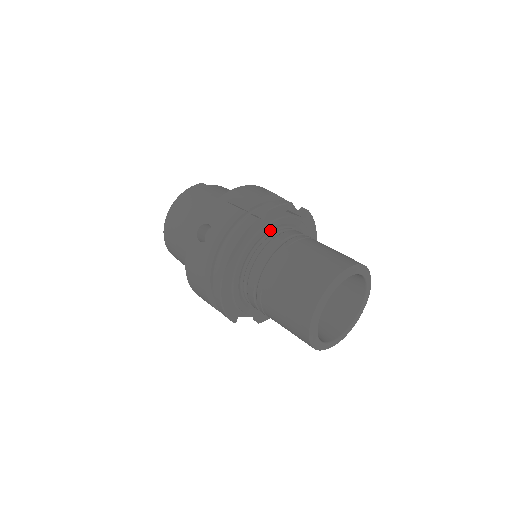
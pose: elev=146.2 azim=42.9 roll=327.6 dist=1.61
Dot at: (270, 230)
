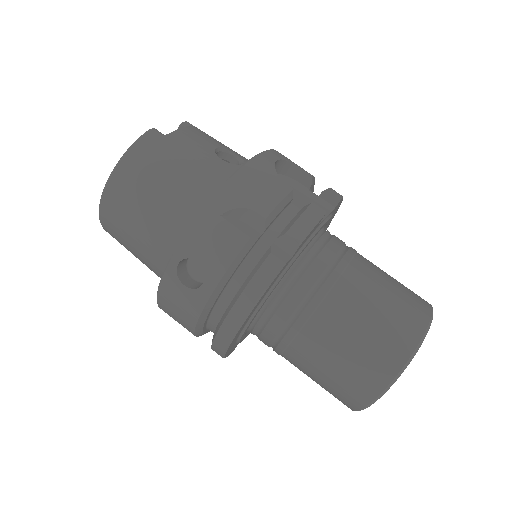
Dot at: occluded
